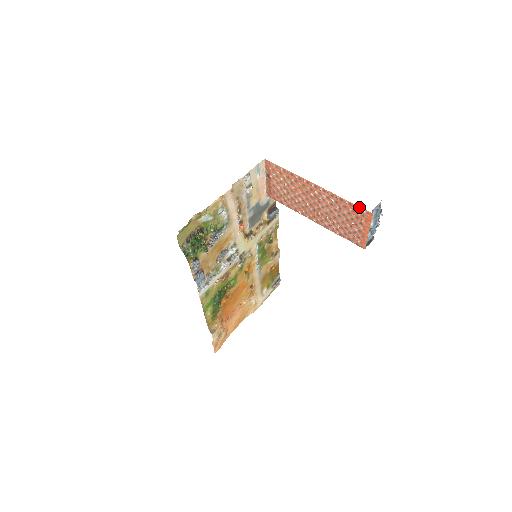
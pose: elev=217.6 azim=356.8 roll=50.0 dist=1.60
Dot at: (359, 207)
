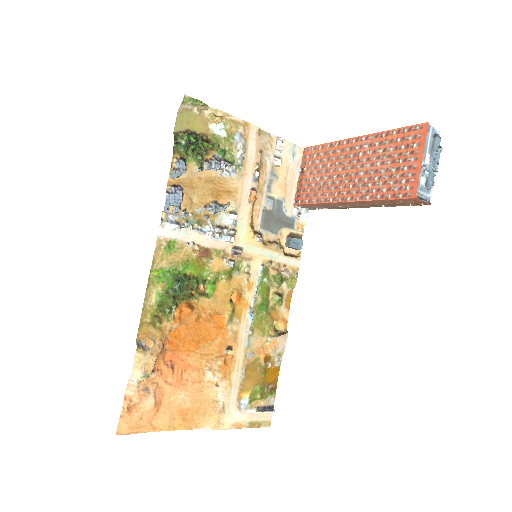
Dot at: (410, 127)
